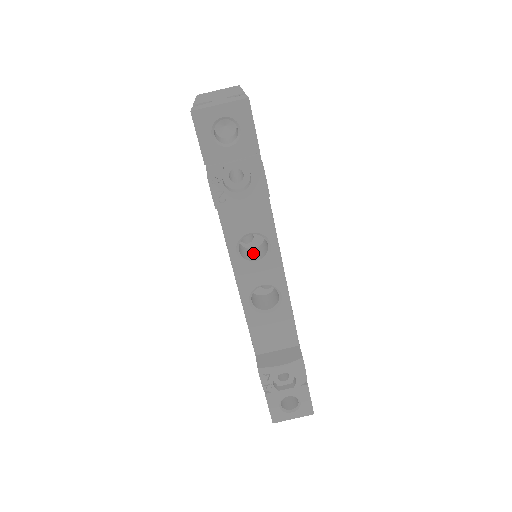
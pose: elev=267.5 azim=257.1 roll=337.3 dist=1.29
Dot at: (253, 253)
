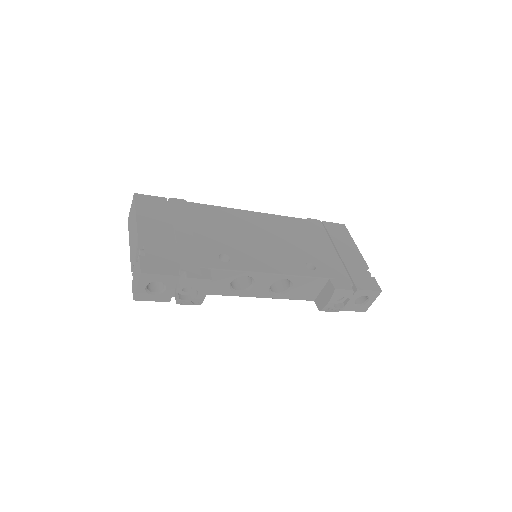
Dot at: occluded
